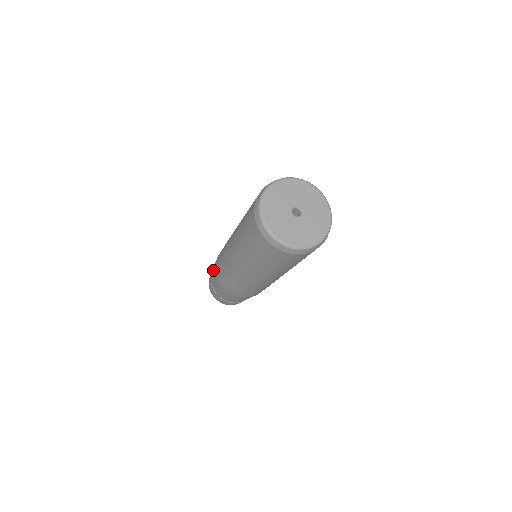
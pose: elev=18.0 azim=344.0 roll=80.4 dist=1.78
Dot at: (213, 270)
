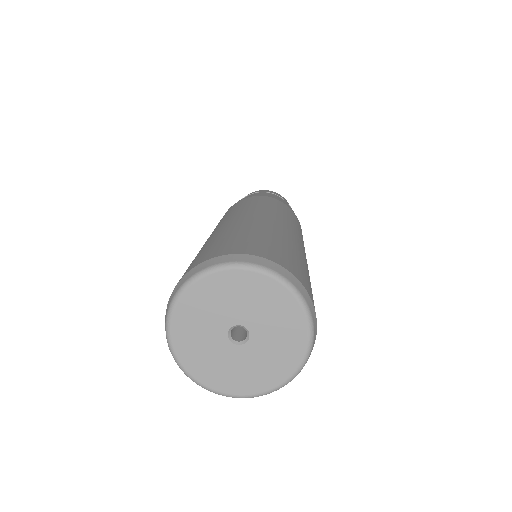
Dot at: occluded
